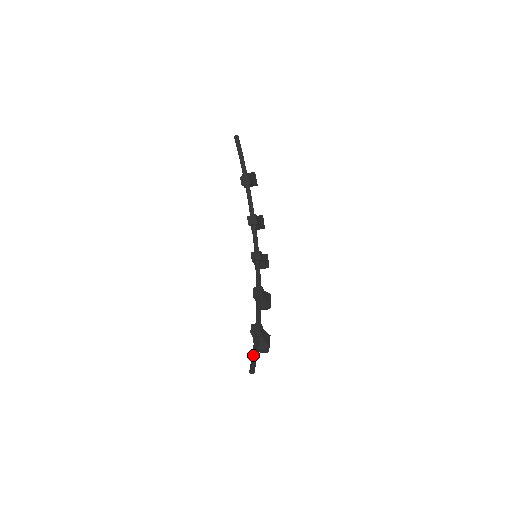
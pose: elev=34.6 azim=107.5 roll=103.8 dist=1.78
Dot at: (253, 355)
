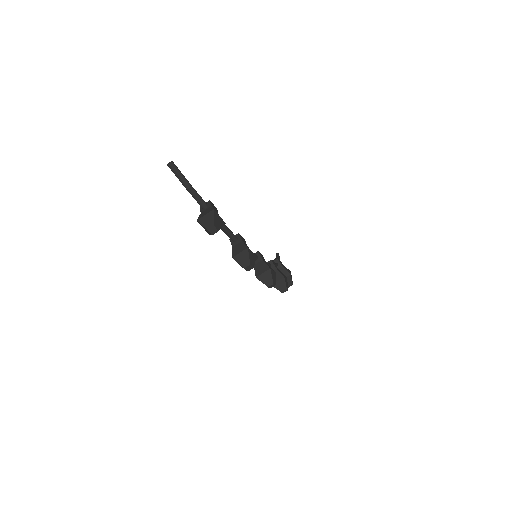
Dot at: (185, 183)
